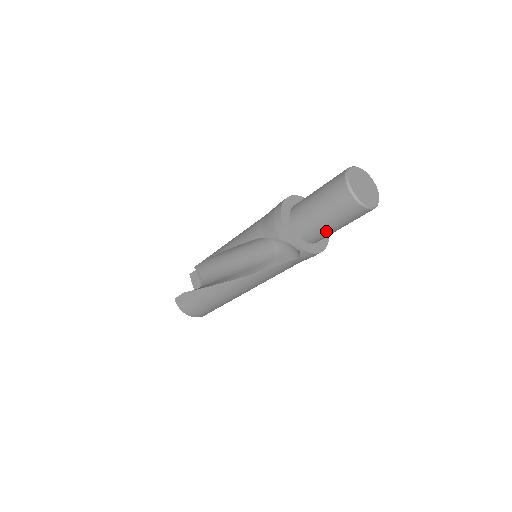
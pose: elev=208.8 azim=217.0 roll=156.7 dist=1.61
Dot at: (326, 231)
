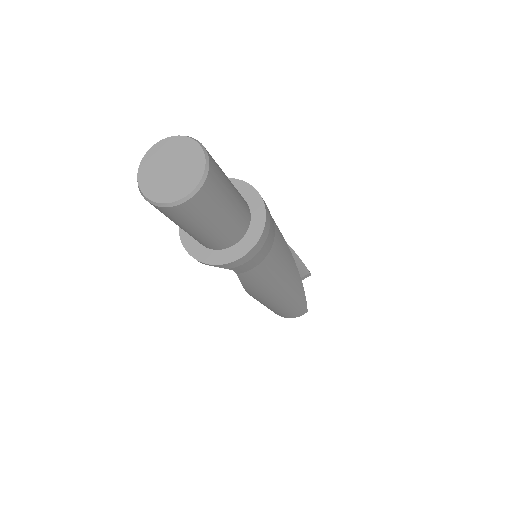
Dot at: (208, 236)
